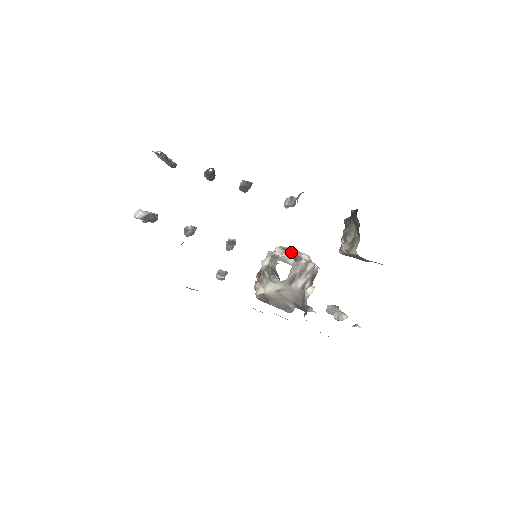
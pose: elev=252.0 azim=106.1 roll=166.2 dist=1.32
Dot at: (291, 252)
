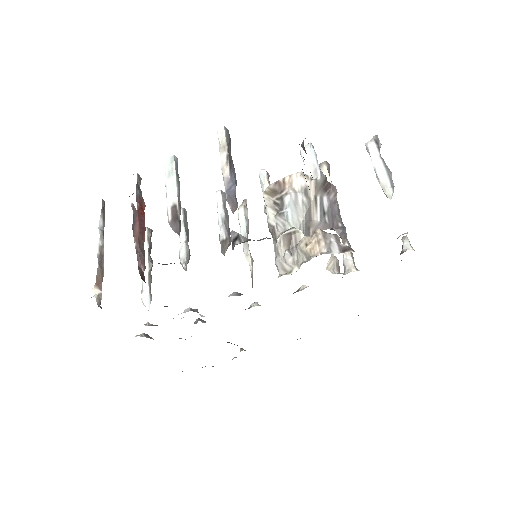
Dot at: (280, 202)
